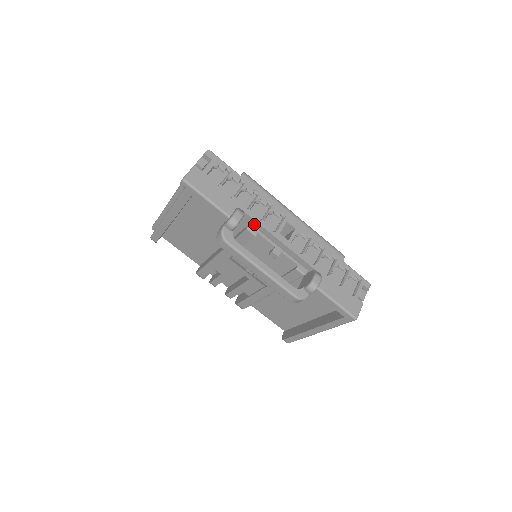
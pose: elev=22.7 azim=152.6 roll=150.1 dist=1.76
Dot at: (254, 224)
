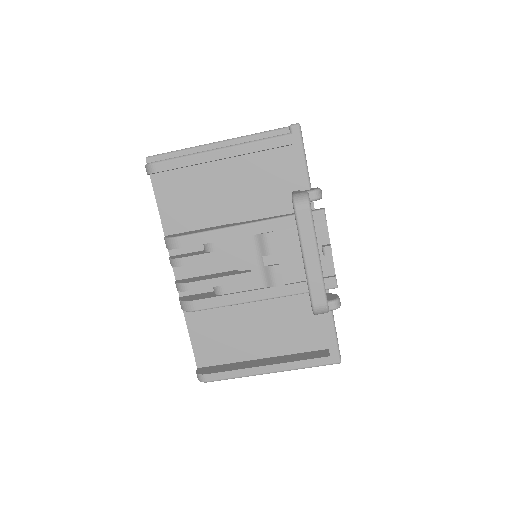
Dot at: occluded
